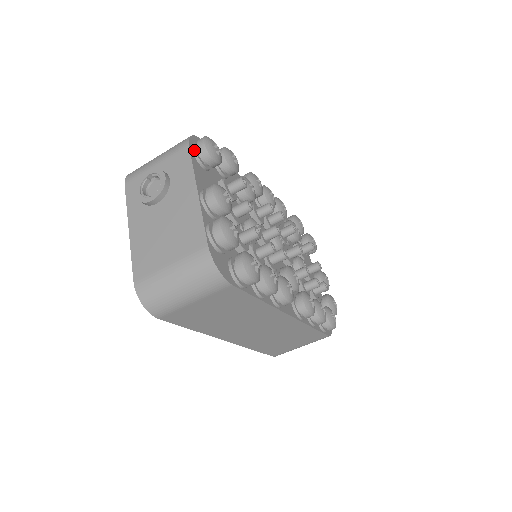
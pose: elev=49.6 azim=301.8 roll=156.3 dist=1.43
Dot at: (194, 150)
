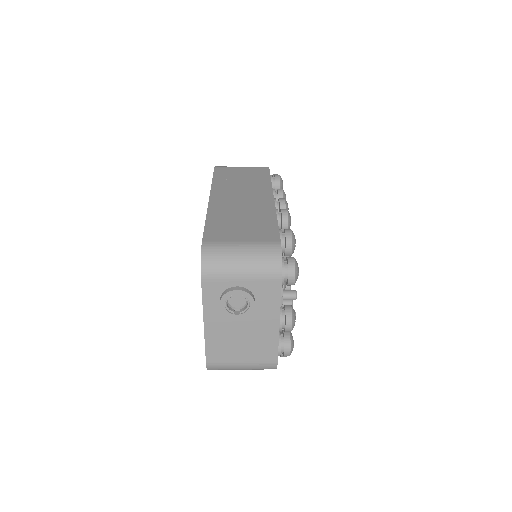
Dot at: (283, 281)
